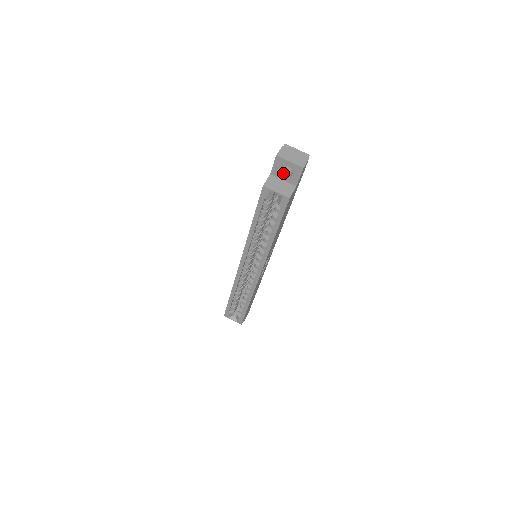
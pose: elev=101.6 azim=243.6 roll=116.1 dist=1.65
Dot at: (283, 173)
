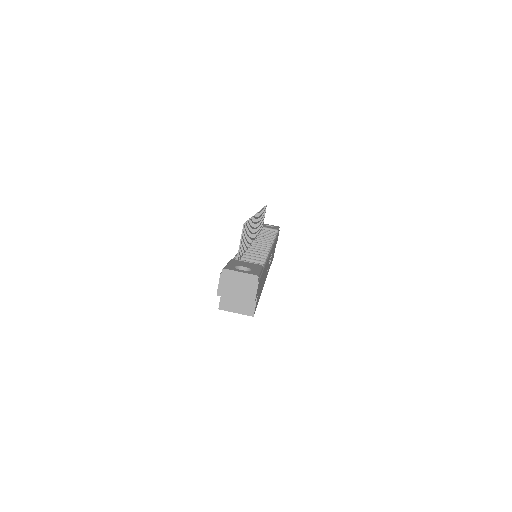
Dot at: occluded
